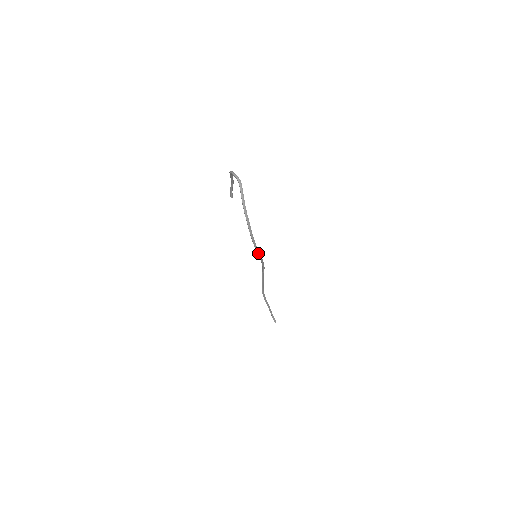
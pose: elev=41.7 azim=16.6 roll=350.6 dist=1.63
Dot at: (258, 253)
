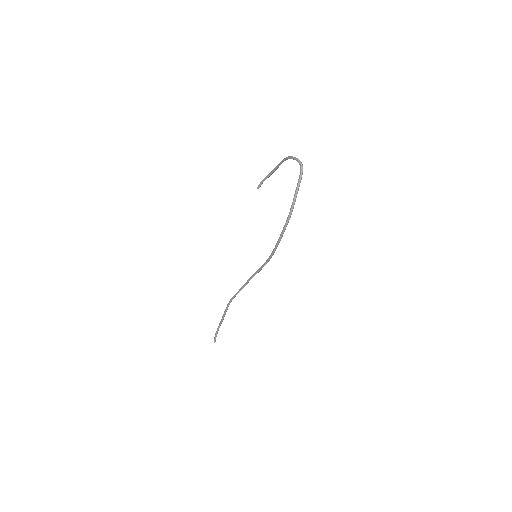
Dot at: (276, 248)
